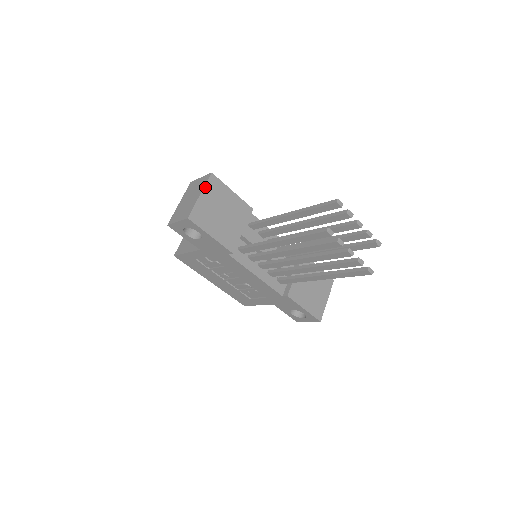
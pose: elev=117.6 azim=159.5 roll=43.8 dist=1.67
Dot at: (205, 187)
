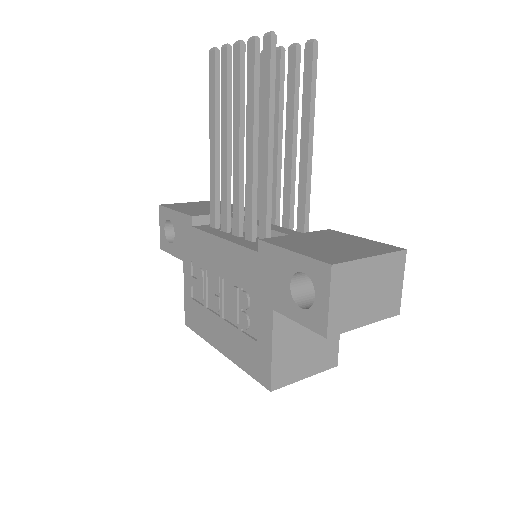
Dot at: (200, 202)
